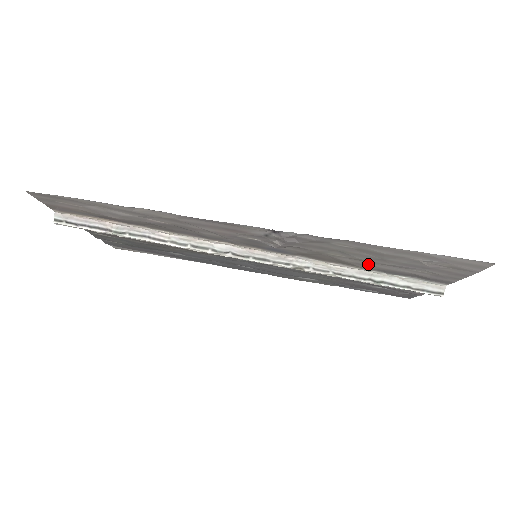
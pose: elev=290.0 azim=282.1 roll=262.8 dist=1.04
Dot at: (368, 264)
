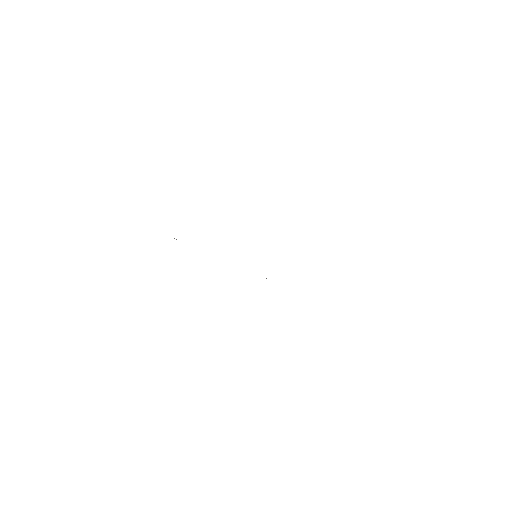
Dot at: occluded
